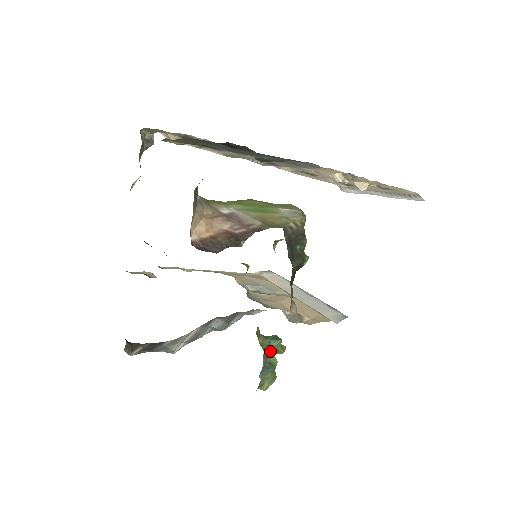
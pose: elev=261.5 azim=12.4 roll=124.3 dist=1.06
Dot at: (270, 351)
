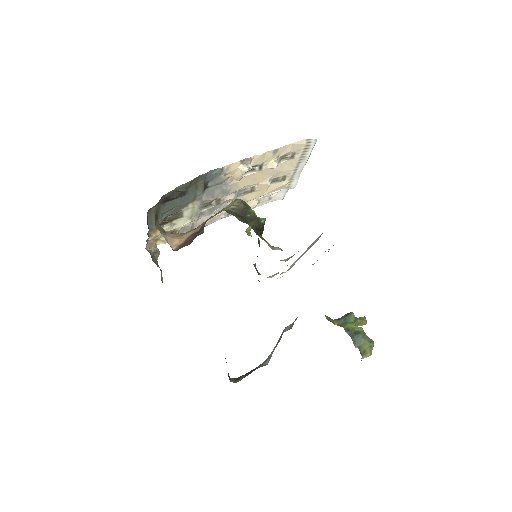
Dot at: (349, 325)
